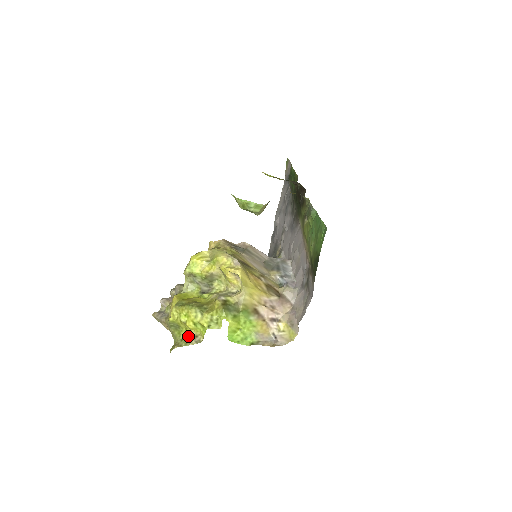
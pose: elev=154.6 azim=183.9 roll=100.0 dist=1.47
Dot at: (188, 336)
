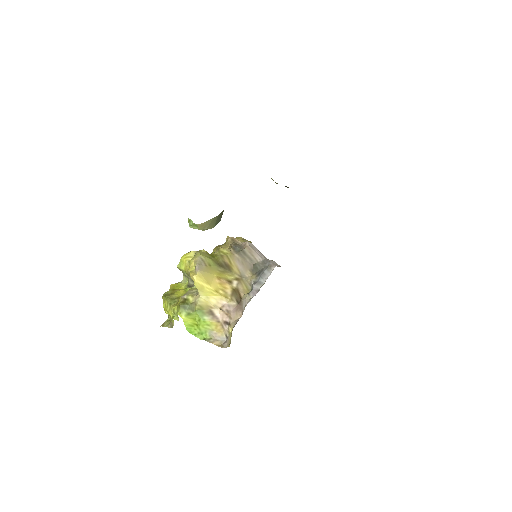
Dot at: (171, 319)
